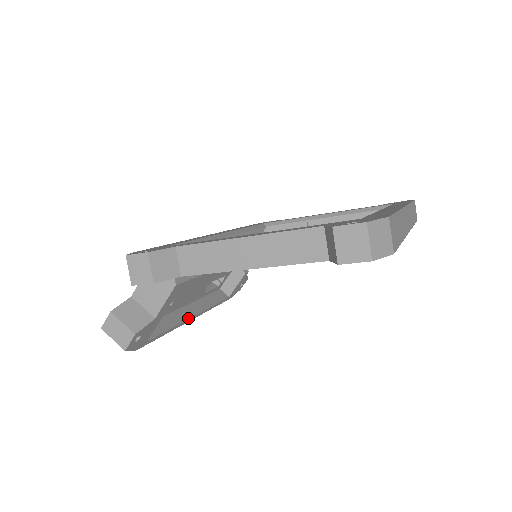
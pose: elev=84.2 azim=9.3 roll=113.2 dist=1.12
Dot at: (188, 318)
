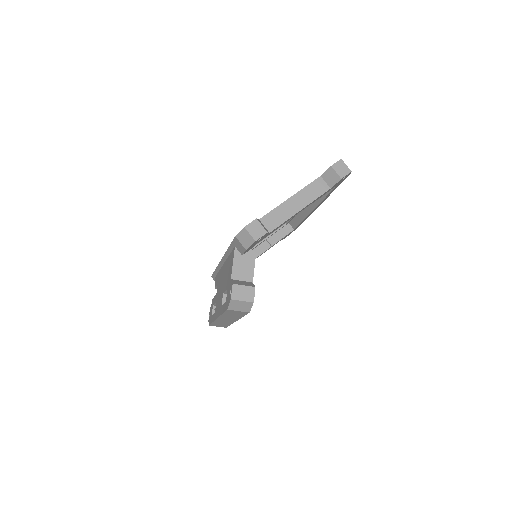
Dot at: occluded
